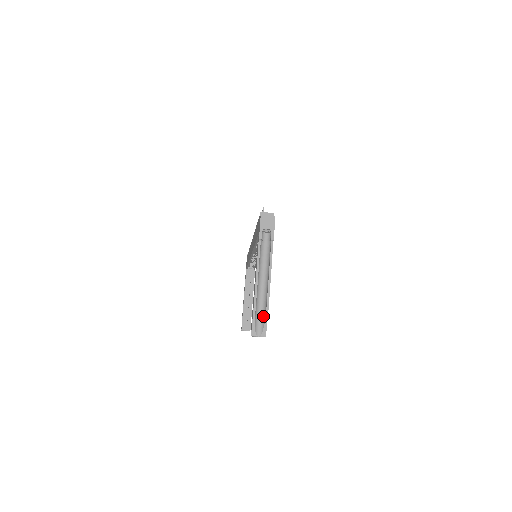
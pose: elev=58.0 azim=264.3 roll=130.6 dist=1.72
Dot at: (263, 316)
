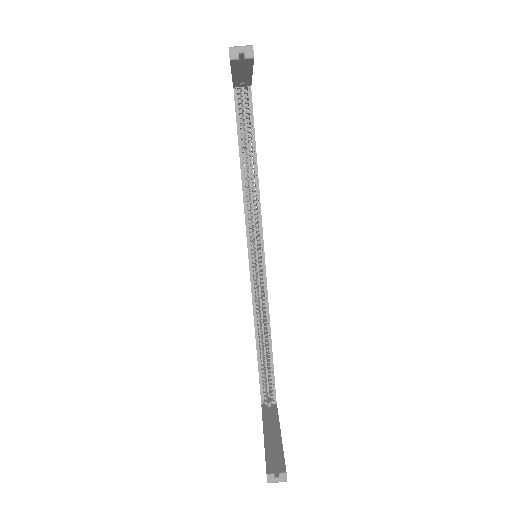
Dot at: occluded
